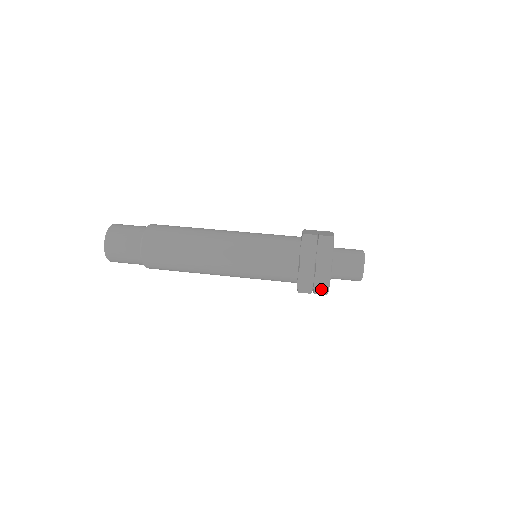
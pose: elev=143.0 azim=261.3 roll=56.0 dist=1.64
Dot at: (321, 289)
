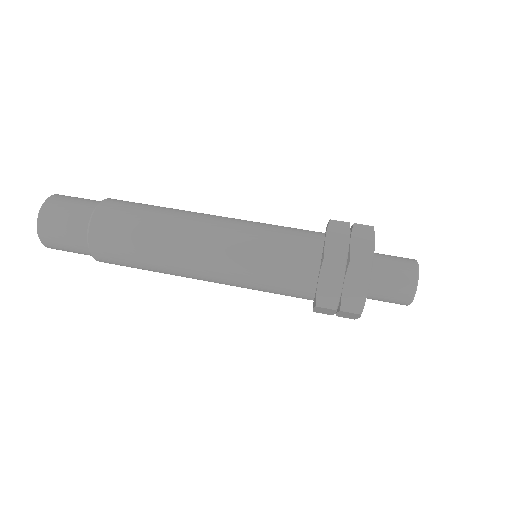
Dot at: (353, 301)
